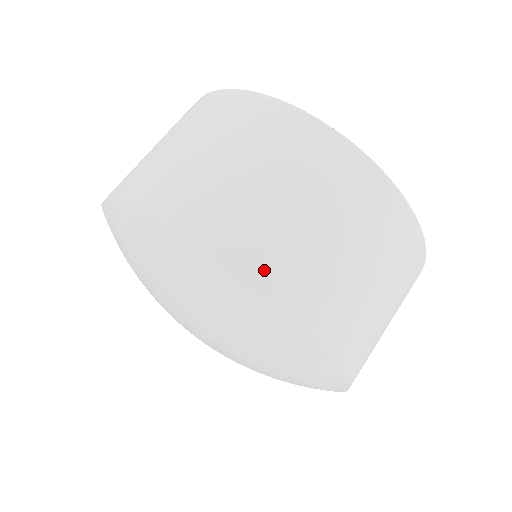
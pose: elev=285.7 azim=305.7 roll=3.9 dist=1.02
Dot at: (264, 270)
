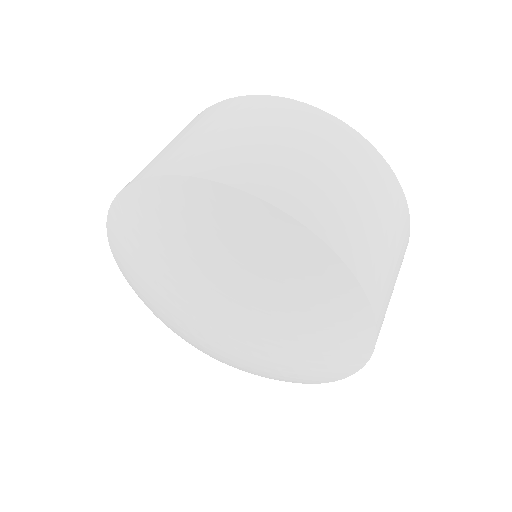
Dot at: (304, 210)
